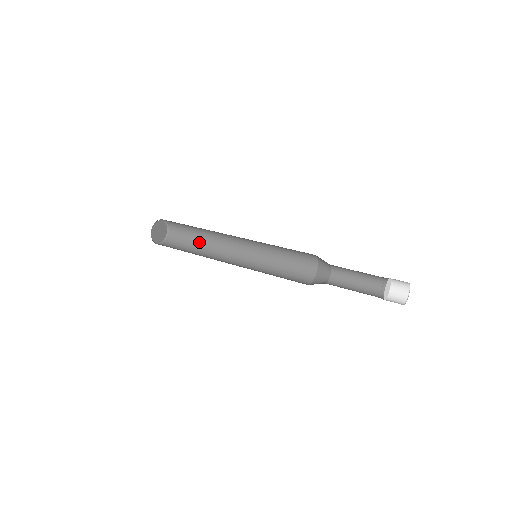
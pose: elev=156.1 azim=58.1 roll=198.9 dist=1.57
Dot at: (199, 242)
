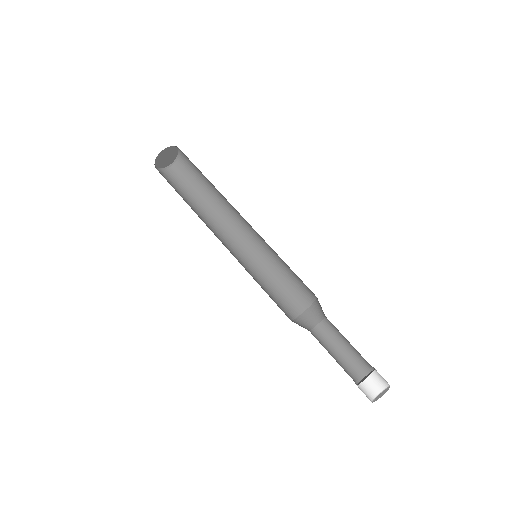
Dot at: (205, 193)
